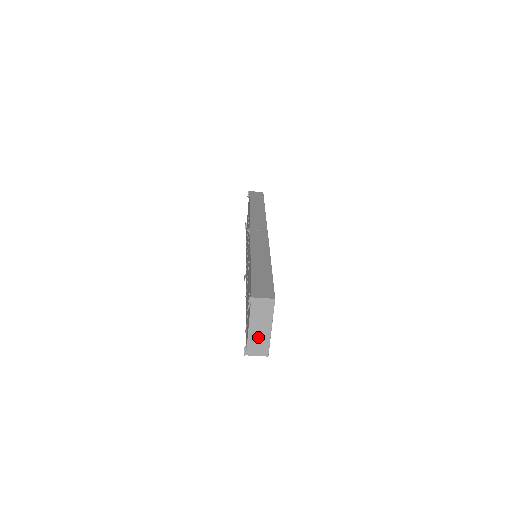
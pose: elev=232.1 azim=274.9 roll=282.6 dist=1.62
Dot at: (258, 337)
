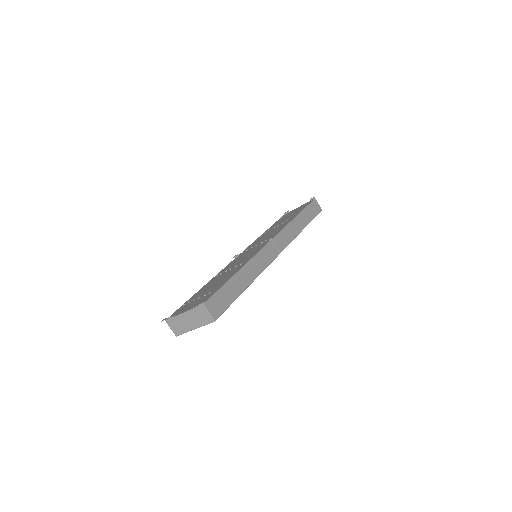
Dot at: (182, 323)
